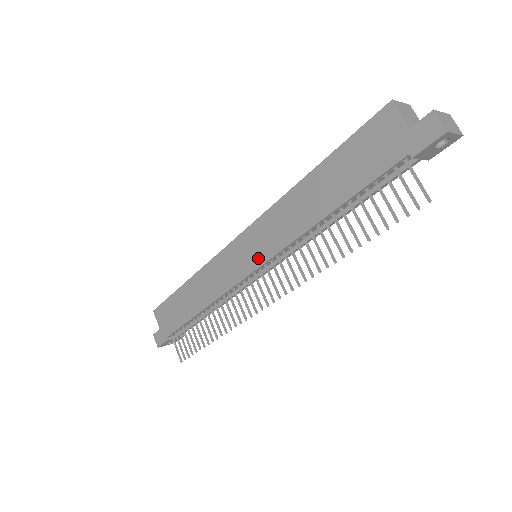
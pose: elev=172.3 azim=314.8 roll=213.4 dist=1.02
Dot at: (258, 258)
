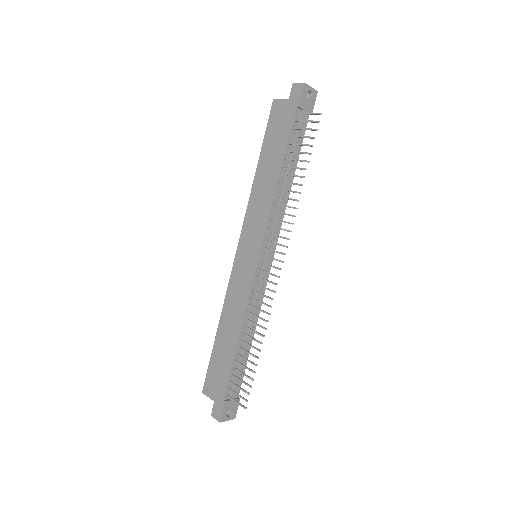
Dot at: (256, 246)
